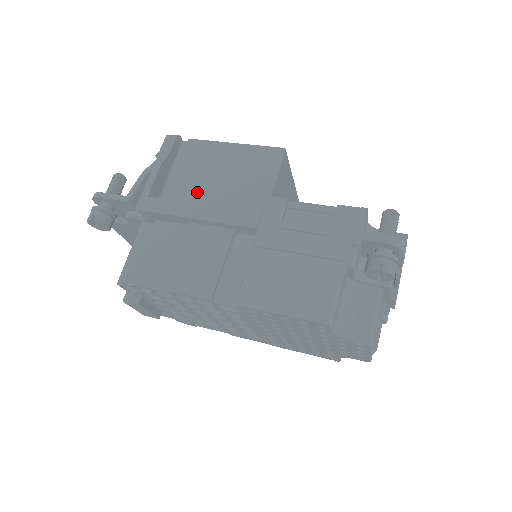
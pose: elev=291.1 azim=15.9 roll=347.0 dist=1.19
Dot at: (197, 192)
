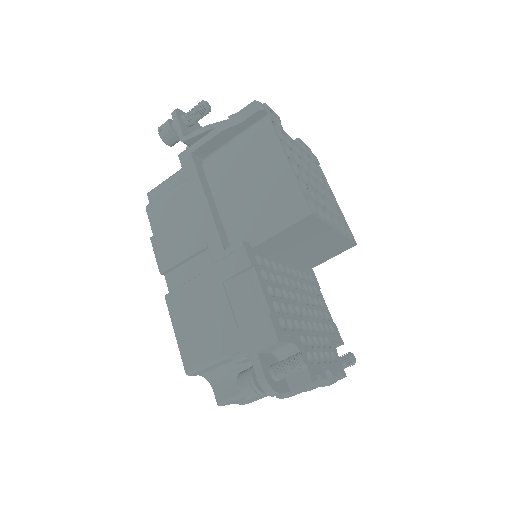
Dot at: (227, 181)
